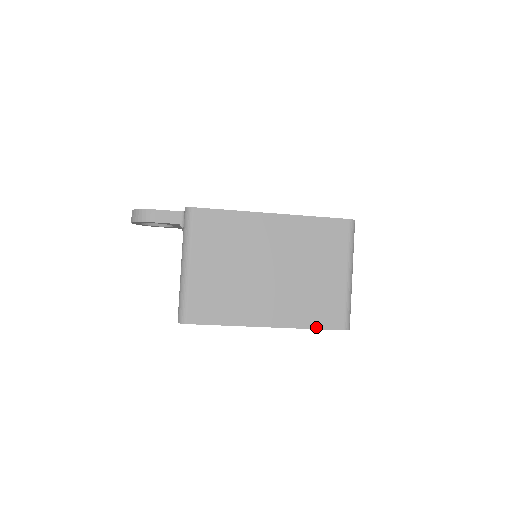
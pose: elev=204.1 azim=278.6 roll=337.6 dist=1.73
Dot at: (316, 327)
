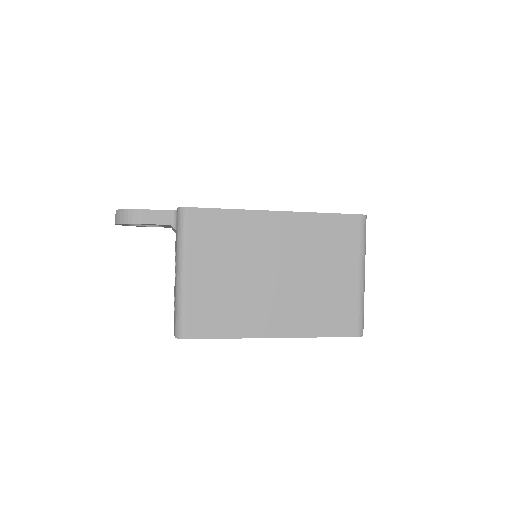
Dot at: (328, 335)
